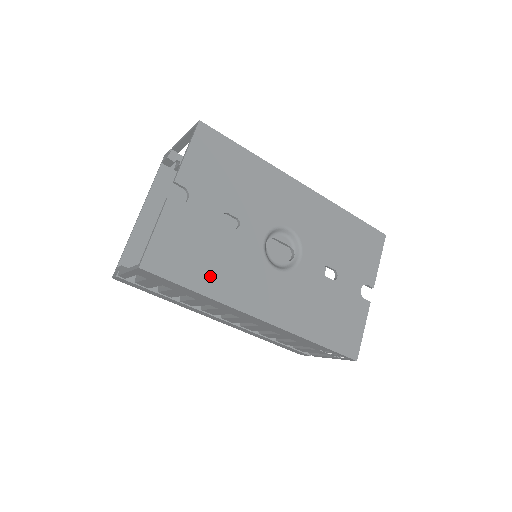
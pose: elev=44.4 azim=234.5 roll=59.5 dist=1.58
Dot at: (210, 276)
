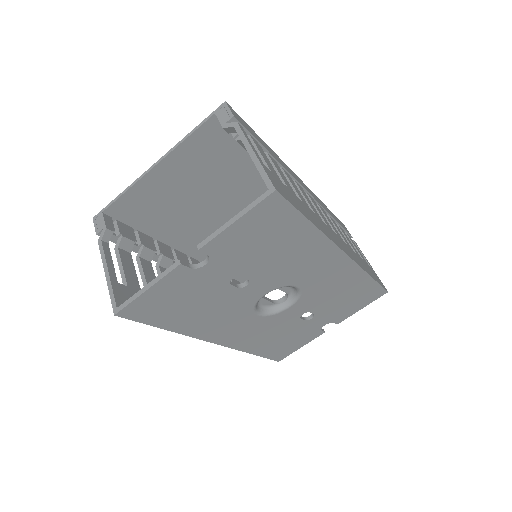
Dot at: (187, 320)
